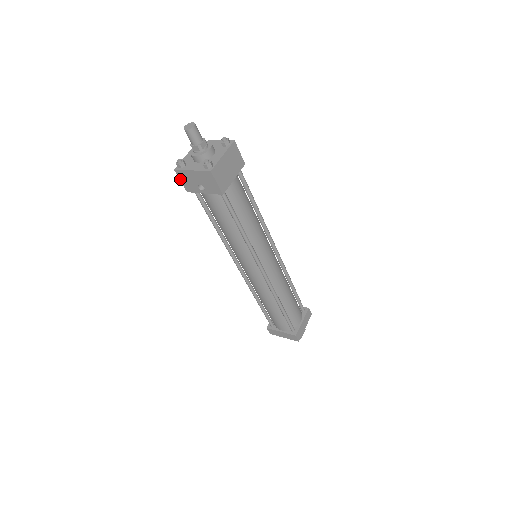
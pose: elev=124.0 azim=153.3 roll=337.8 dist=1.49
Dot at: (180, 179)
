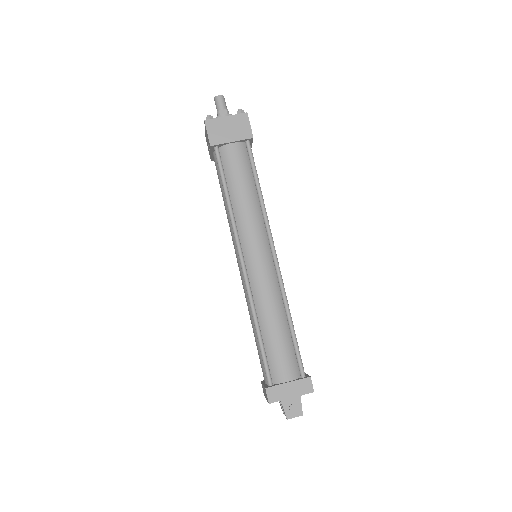
Dot at: occluded
